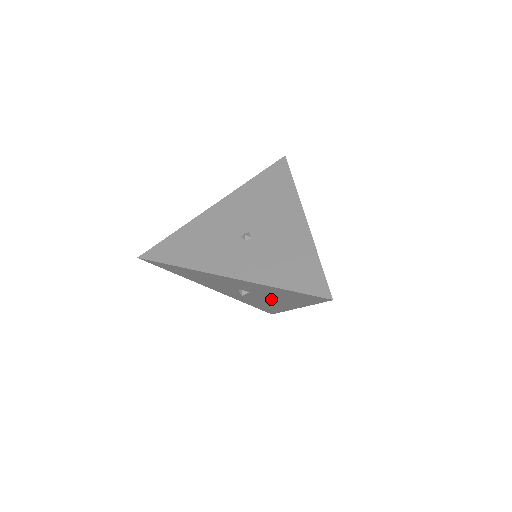
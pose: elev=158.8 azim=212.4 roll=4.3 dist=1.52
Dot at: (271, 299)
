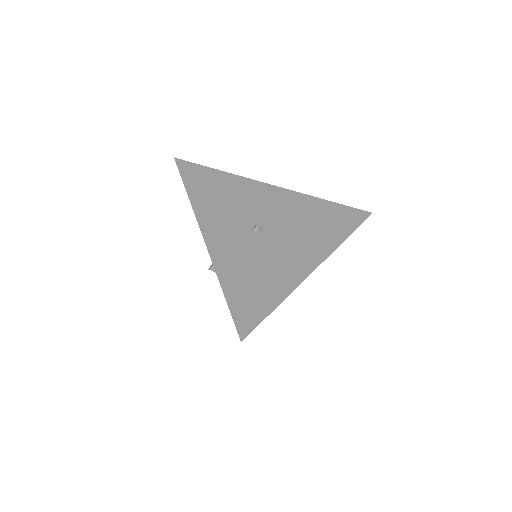
Dot at: occluded
